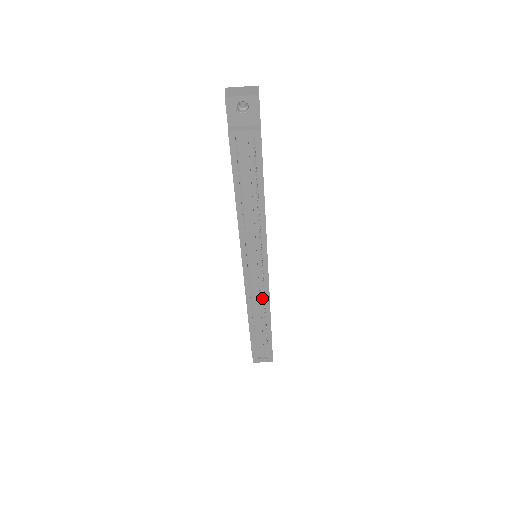
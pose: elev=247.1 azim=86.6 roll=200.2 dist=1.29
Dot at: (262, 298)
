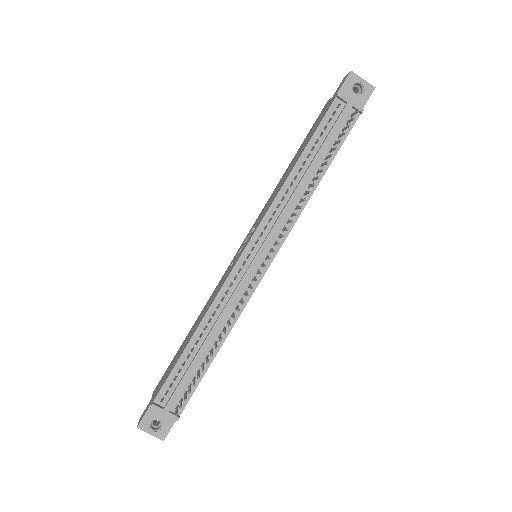
Dot at: (233, 308)
